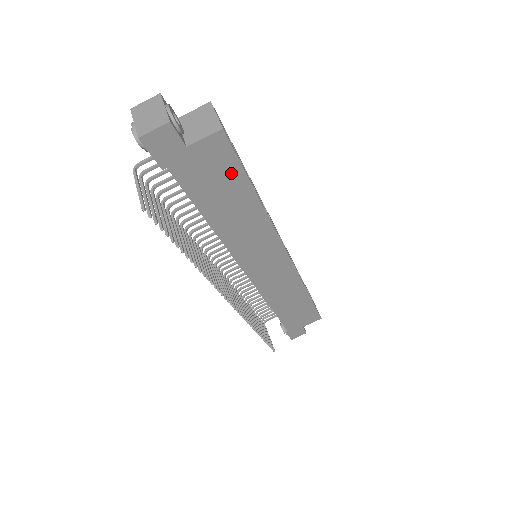
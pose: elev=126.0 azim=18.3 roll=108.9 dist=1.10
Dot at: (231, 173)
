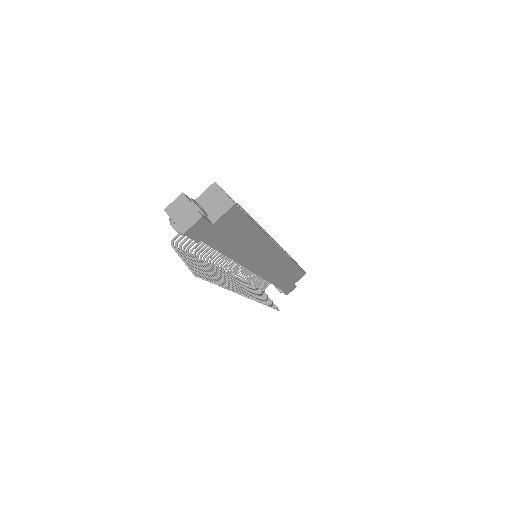
Dot at: (241, 224)
